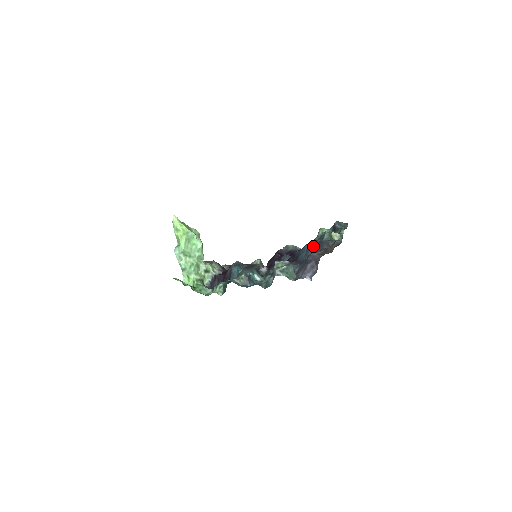
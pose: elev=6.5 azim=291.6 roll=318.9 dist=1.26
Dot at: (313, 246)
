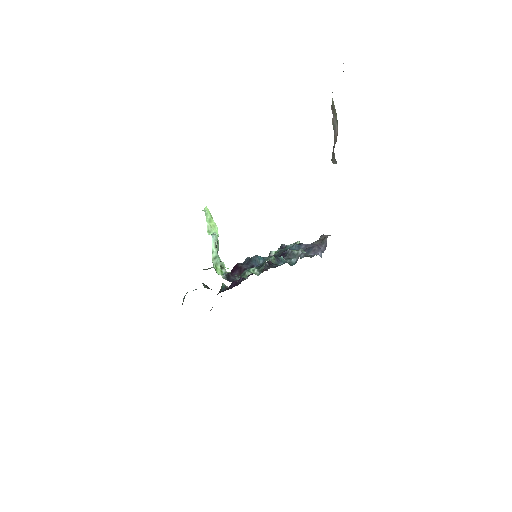
Dot at: (300, 244)
